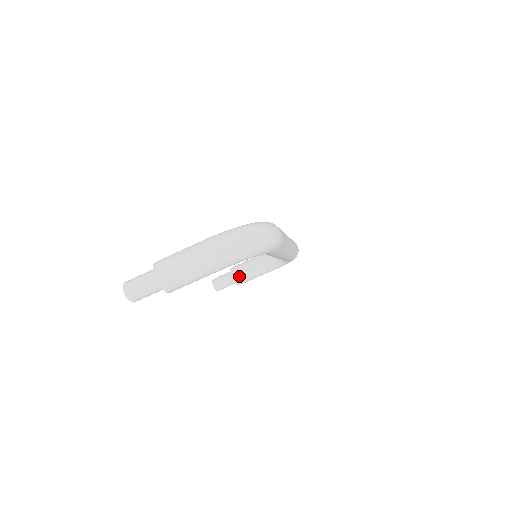
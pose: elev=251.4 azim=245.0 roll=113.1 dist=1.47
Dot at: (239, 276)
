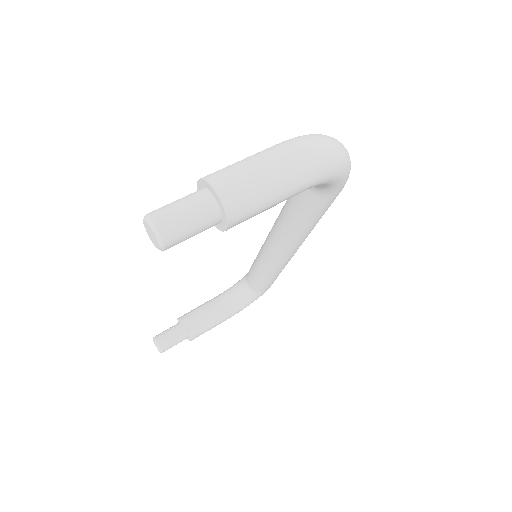
Dot at: (194, 325)
